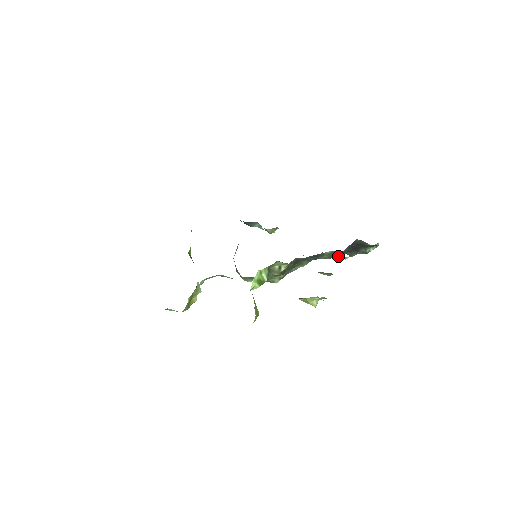
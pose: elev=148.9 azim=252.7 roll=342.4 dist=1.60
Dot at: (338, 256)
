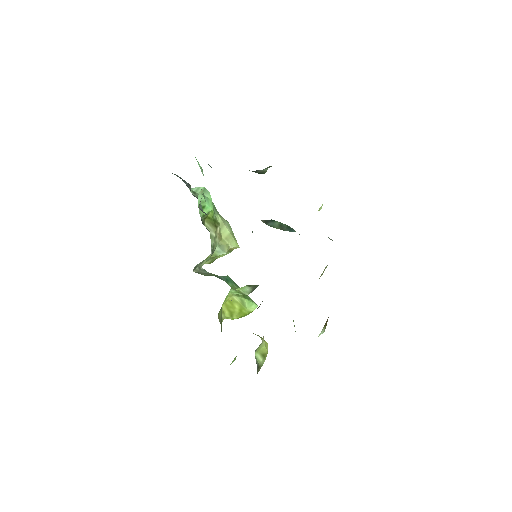
Dot at: occluded
